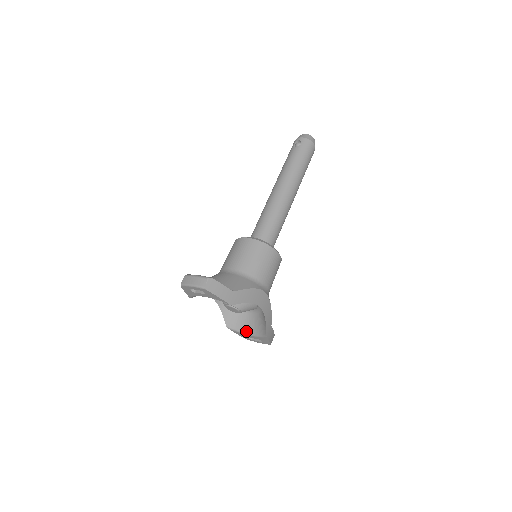
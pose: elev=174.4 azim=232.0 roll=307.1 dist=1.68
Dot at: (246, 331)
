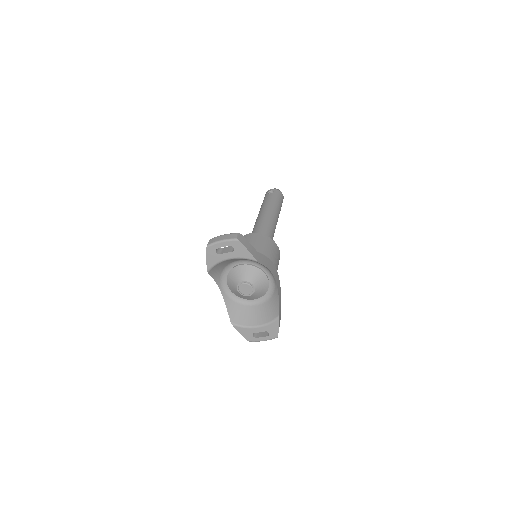
Dot at: (252, 324)
